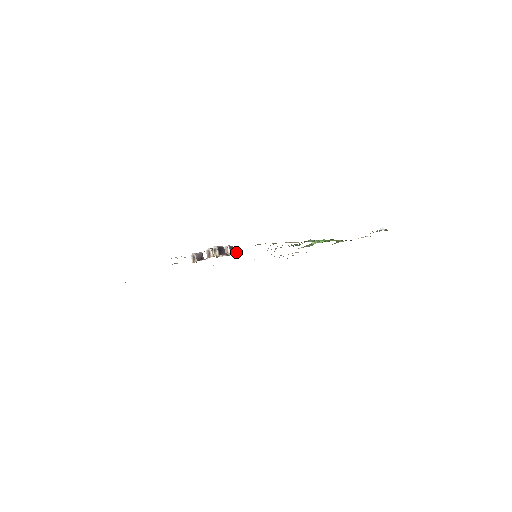
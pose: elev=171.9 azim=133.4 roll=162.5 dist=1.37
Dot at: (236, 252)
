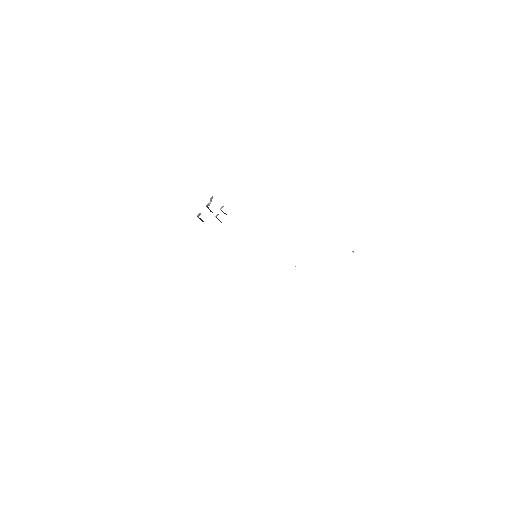
Dot at: occluded
